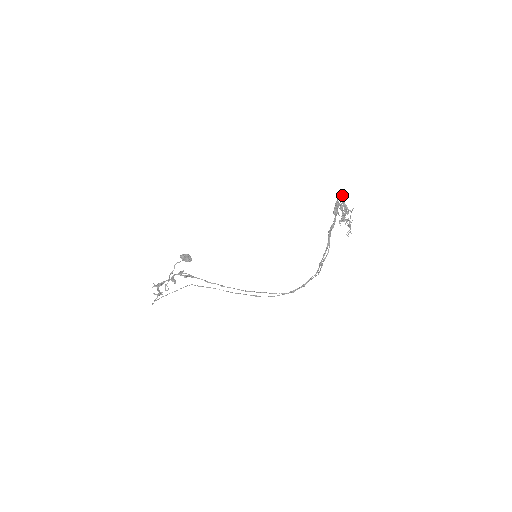
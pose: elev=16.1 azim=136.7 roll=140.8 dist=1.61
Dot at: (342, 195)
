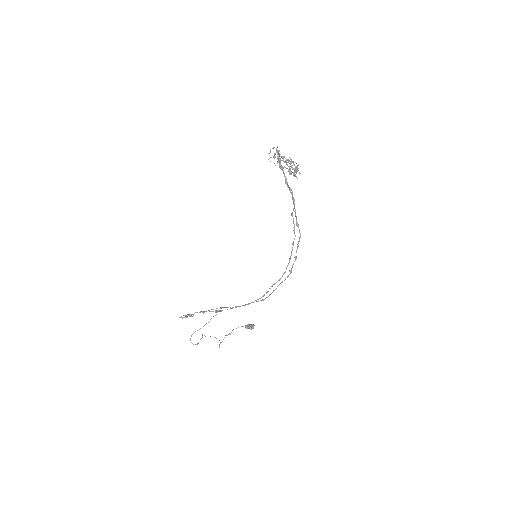
Dot at: (276, 150)
